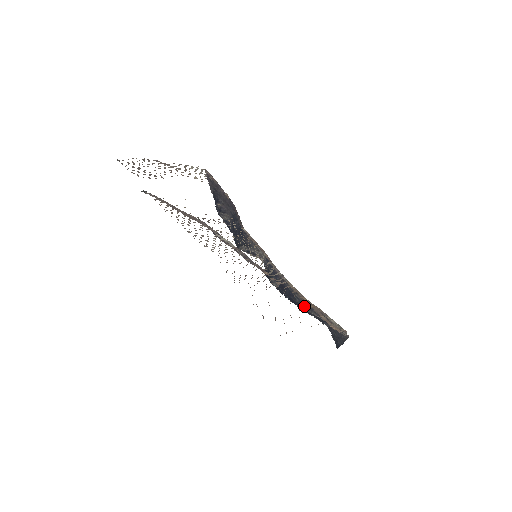
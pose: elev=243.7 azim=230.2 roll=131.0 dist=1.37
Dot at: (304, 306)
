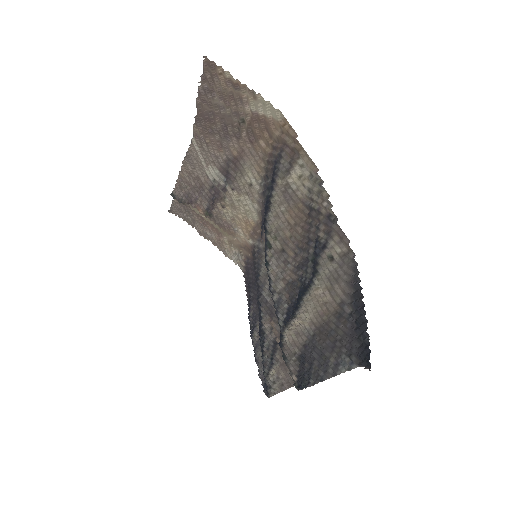
Dot at: (272, 178)
